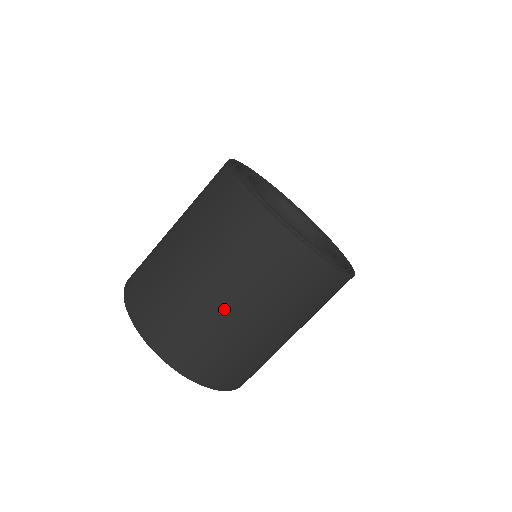
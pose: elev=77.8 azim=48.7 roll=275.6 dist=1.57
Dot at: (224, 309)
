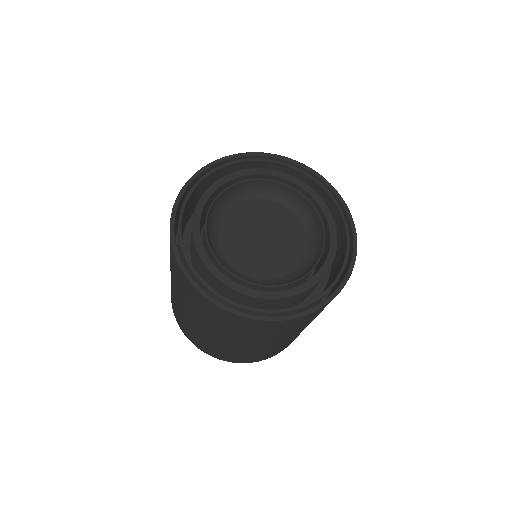
Dot at: (221, 341)
